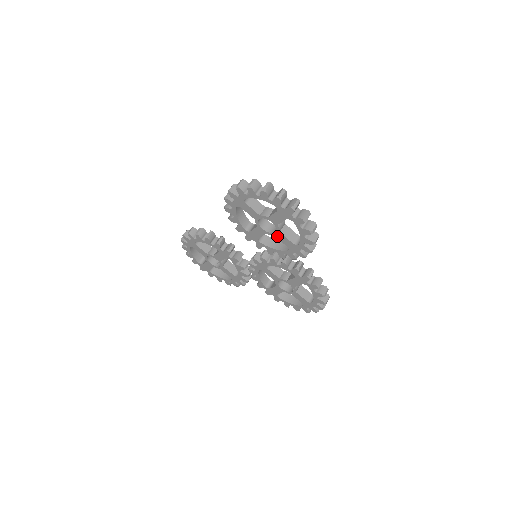
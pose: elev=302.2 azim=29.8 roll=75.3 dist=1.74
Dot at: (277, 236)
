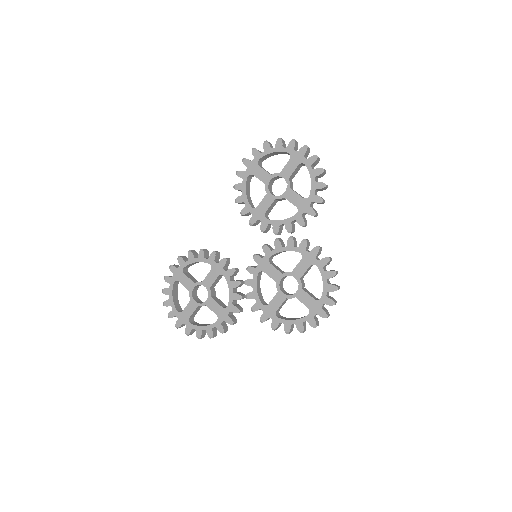
Dot at: (287, 196)
